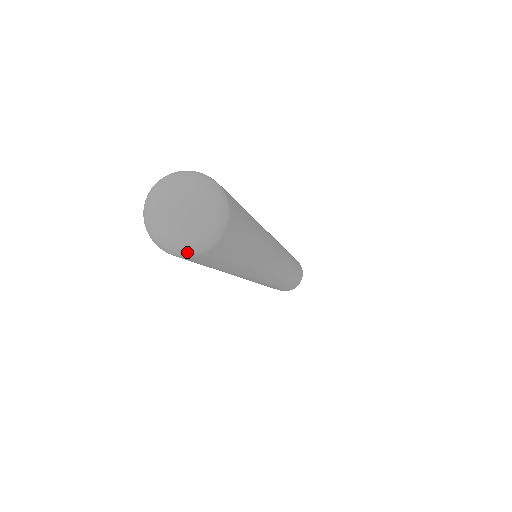
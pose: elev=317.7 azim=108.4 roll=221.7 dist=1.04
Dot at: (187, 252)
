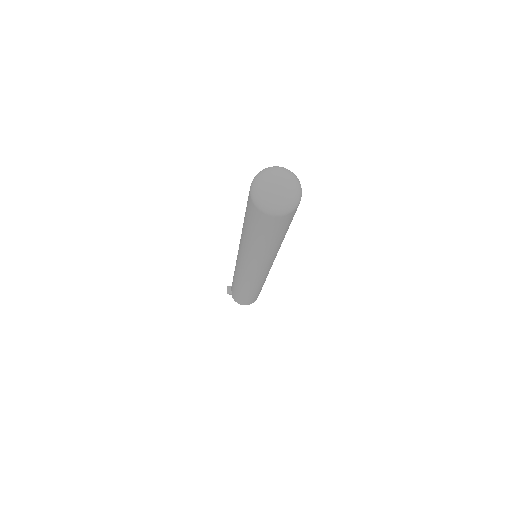
Dot at: (287, 210)
